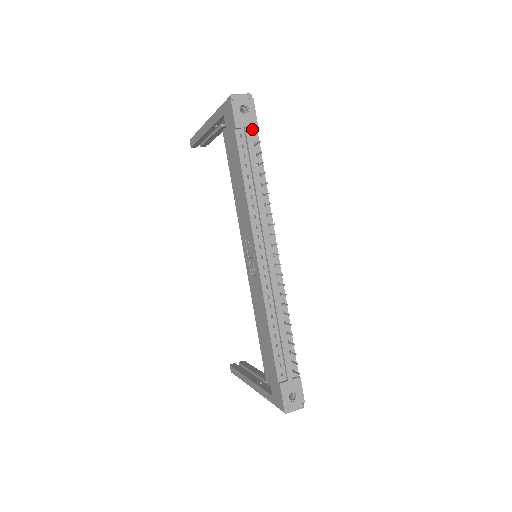
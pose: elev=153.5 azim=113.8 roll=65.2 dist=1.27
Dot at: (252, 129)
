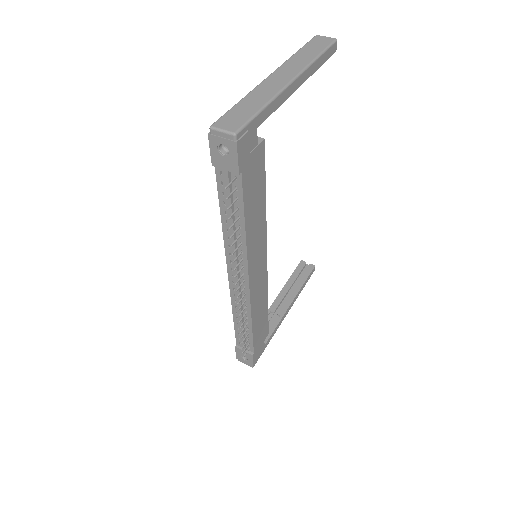
Dot at: (235, 172)
